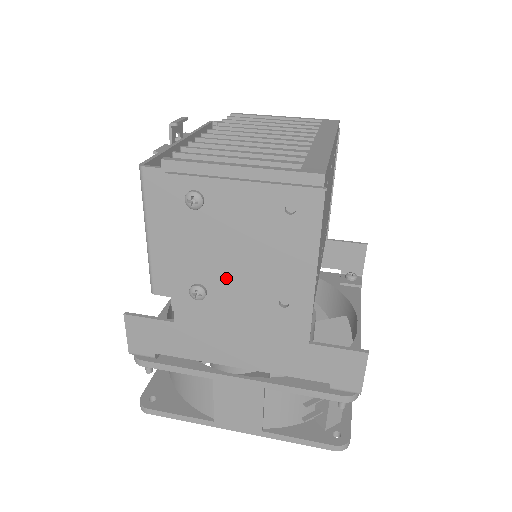
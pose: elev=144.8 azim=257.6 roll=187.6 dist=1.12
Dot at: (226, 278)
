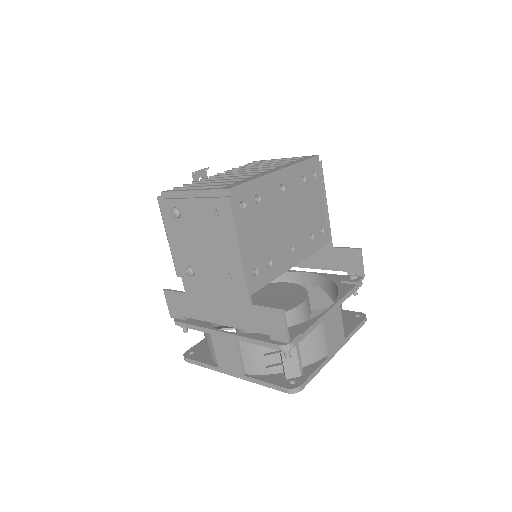
Dot at: (201, 261)
